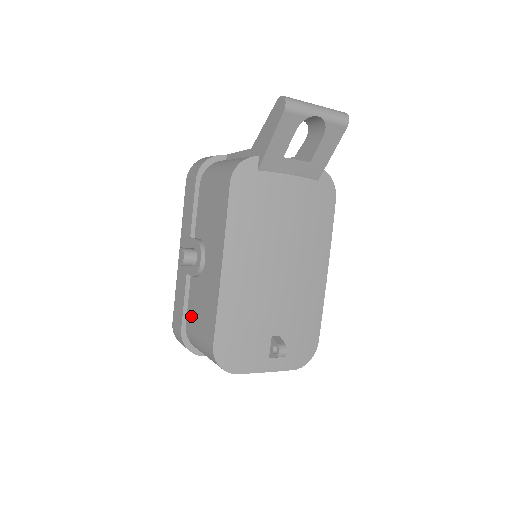
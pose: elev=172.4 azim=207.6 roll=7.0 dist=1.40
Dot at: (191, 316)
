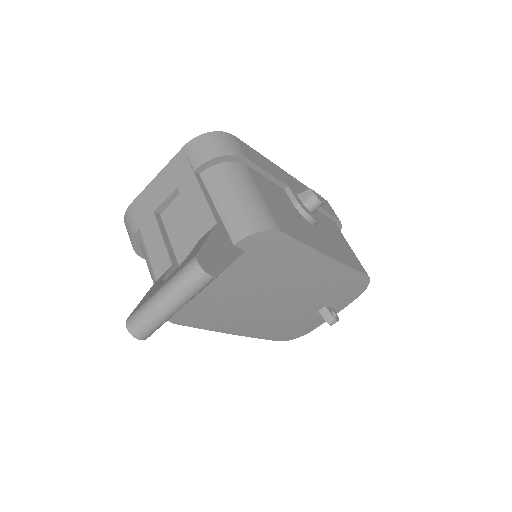
Dot at: occluded
